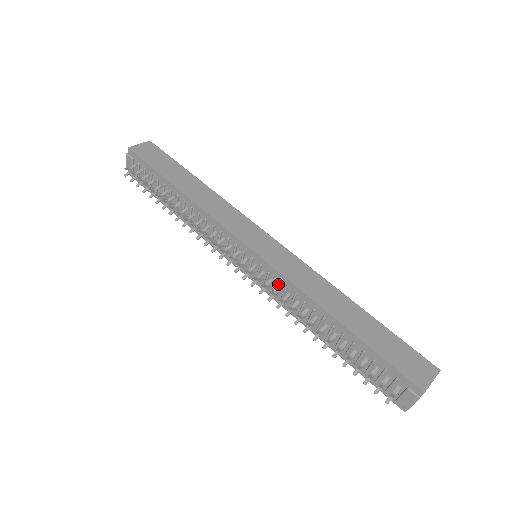
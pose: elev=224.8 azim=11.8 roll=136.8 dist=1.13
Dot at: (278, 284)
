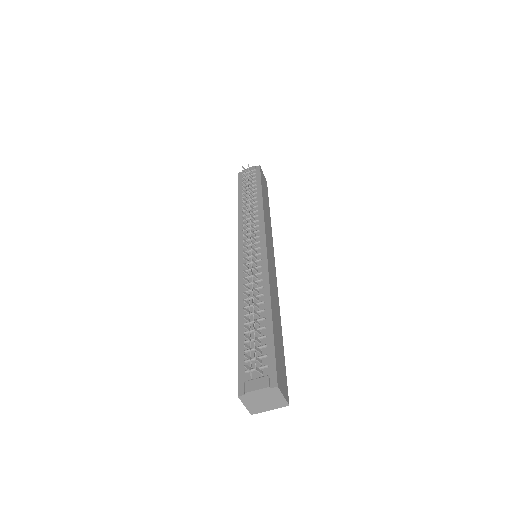
Dot at: (256, 269)
